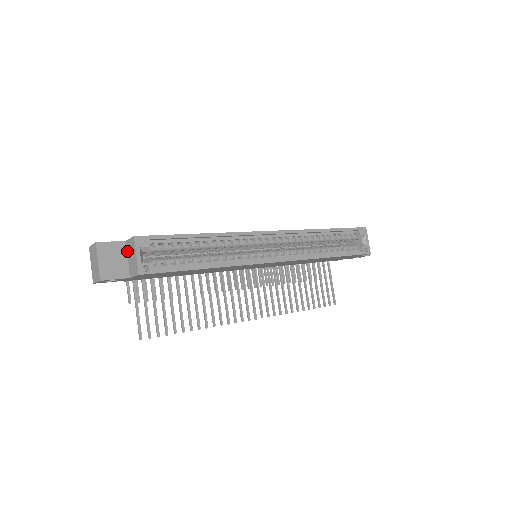
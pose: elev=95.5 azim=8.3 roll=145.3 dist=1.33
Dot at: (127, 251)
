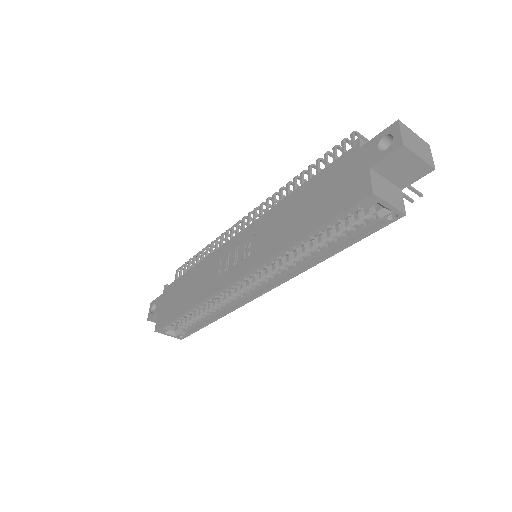
Dot at: occluded
